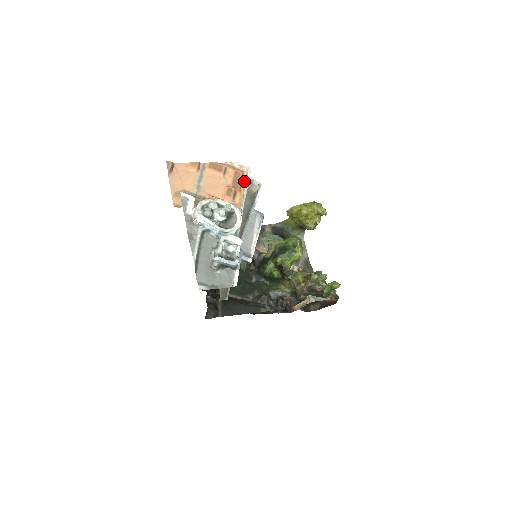
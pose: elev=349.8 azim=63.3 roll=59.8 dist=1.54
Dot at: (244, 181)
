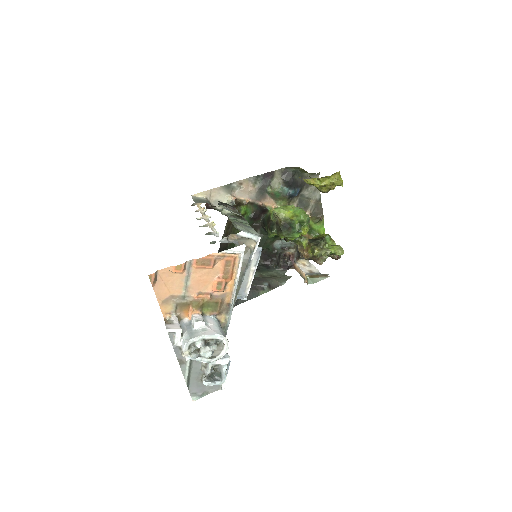
Dot at: (236, 267)
